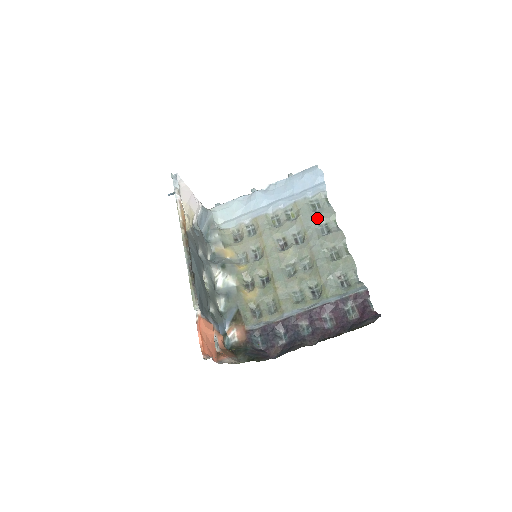
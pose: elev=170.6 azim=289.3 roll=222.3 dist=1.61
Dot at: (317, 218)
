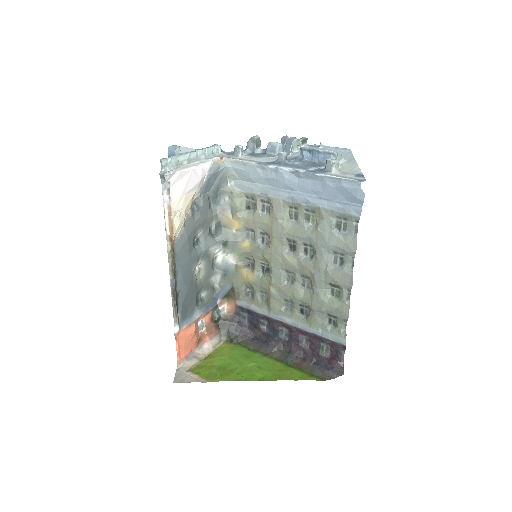
Dot at: (334, 245)
